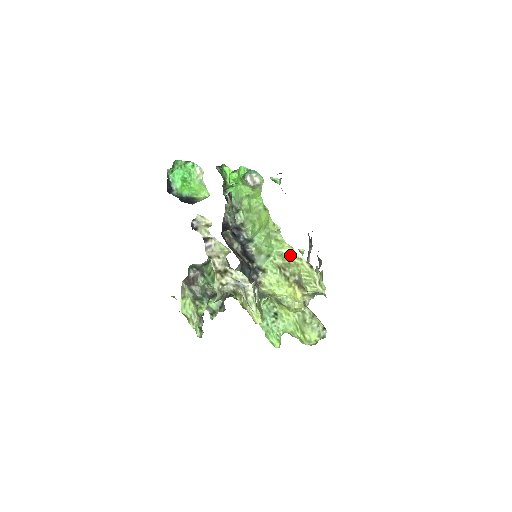
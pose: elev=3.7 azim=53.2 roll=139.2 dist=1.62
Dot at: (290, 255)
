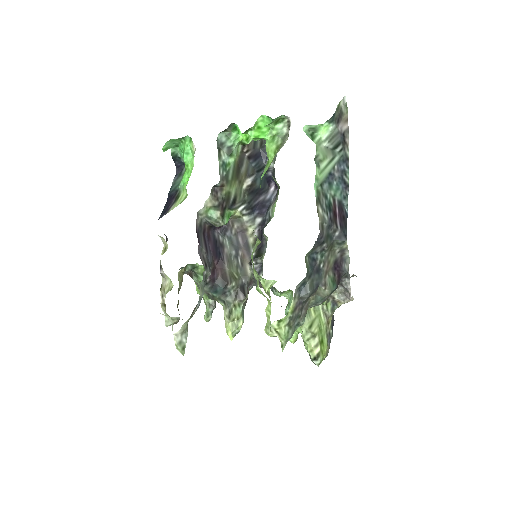
Dot at: occluded
